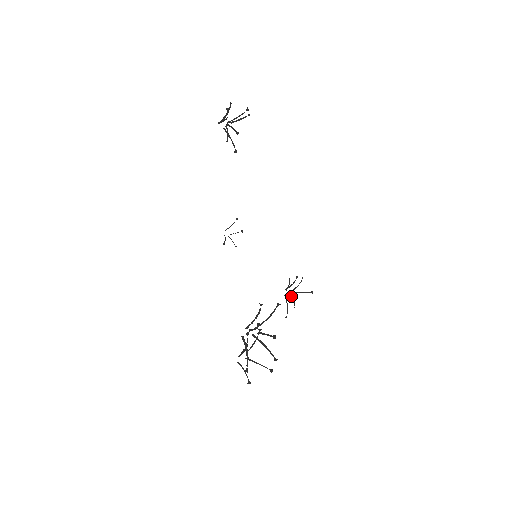
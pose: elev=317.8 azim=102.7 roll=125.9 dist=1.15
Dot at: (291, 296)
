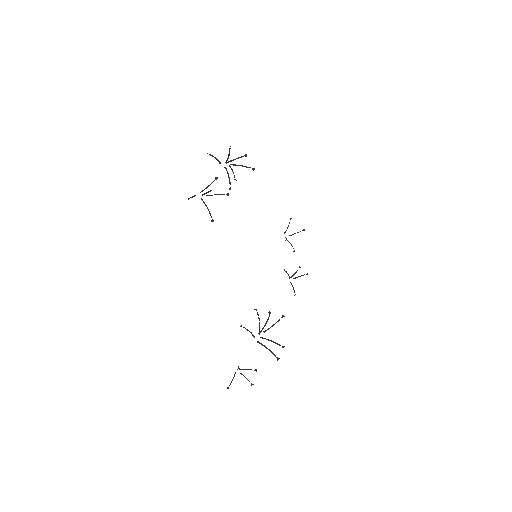
Dot at: occluded
